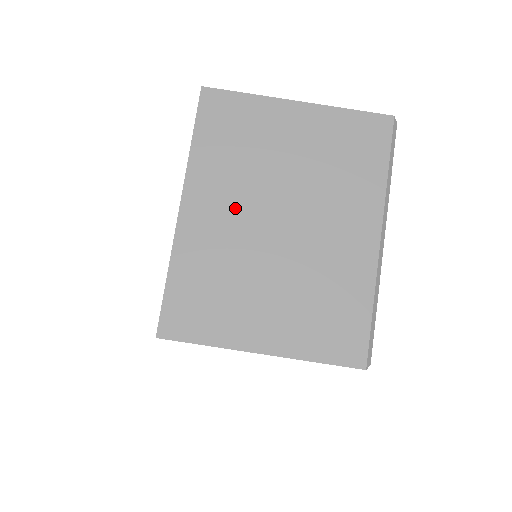
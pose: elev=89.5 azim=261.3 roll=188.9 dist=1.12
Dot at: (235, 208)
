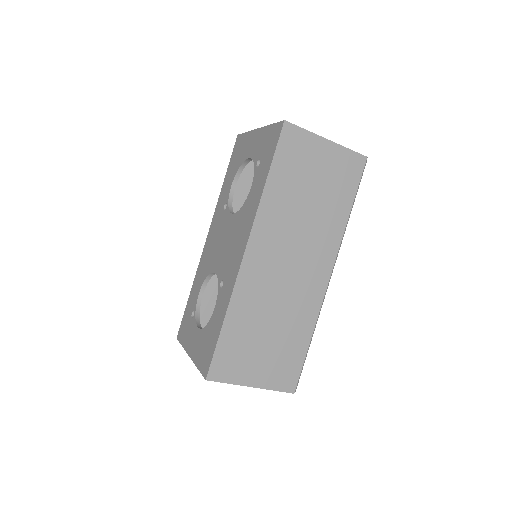
Dot at: occluded
